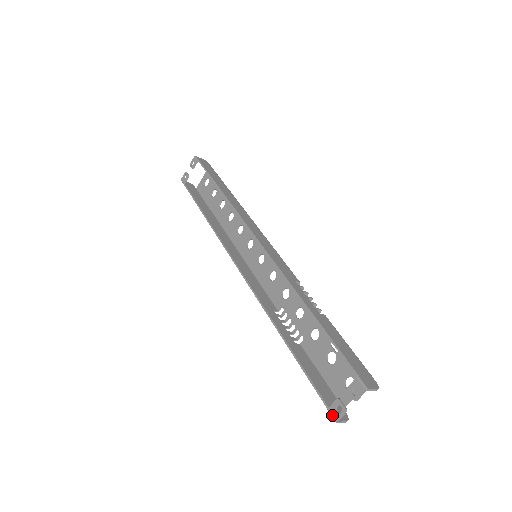
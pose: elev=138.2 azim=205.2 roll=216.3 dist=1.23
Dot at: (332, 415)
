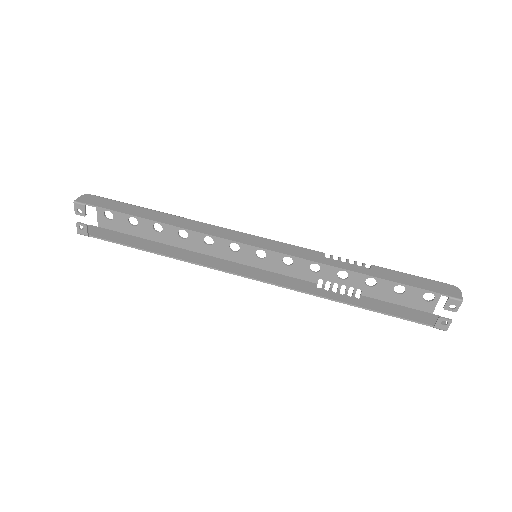
Dot at: (441, 329)
